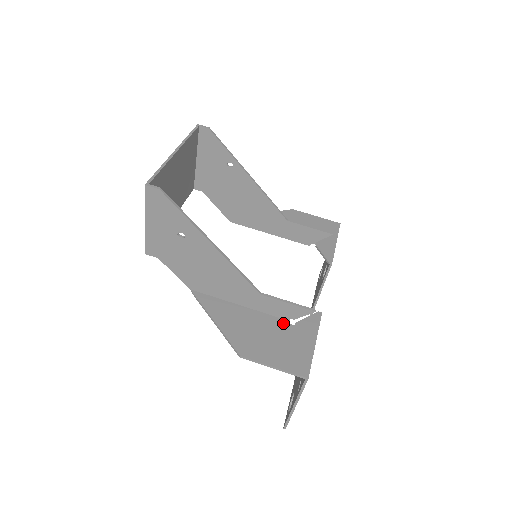
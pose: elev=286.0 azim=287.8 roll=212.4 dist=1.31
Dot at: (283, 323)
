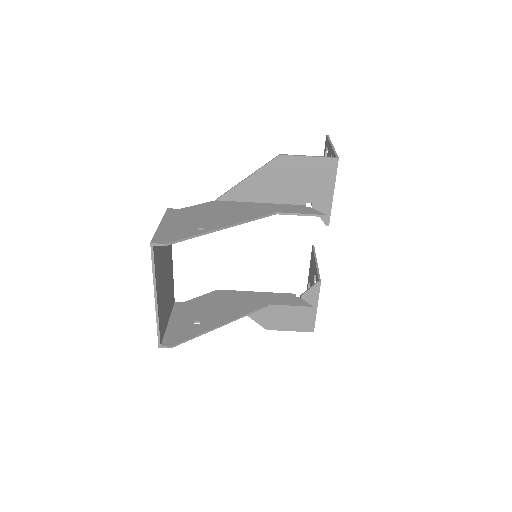
Dot at: occluded
